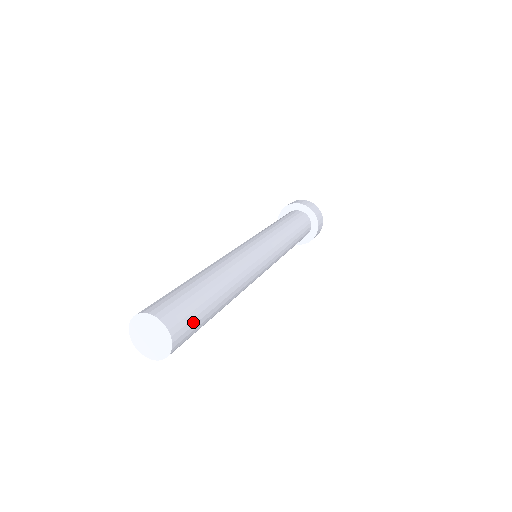
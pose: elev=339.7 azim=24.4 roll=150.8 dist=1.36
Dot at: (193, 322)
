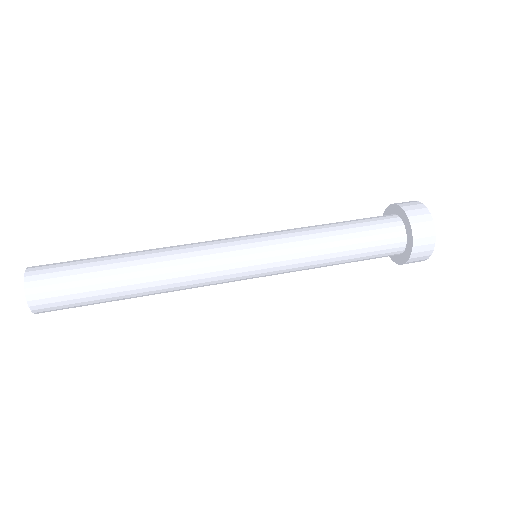
Dot at: (73, 307)
